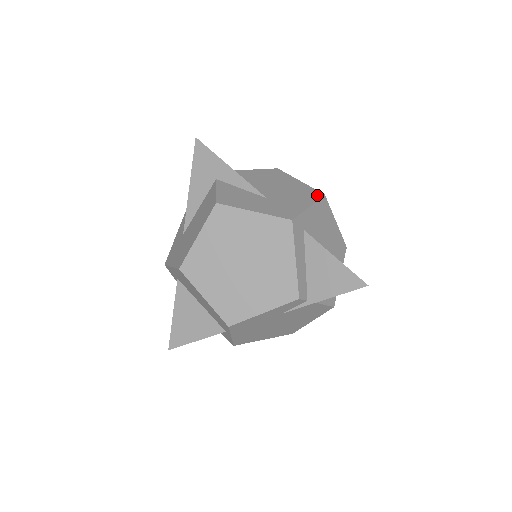
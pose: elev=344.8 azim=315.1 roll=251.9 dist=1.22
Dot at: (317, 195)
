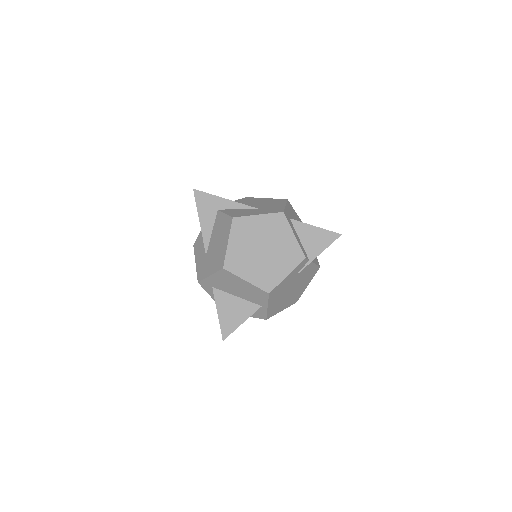
Dot at: (284, 200)
